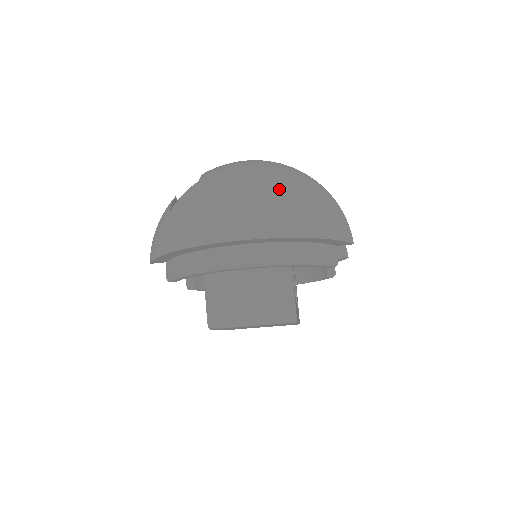
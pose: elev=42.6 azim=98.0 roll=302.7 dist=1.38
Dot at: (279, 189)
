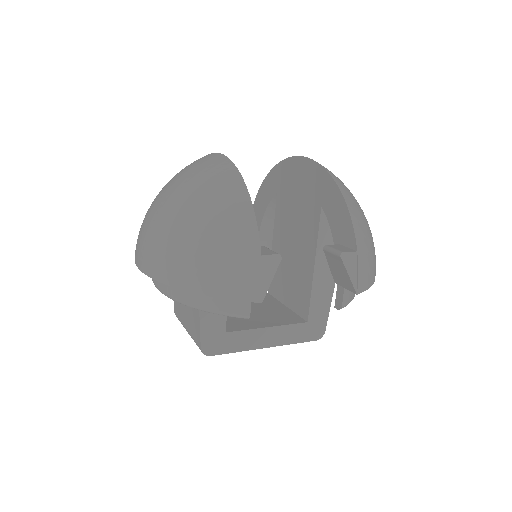
Dot at: (174, 219)
